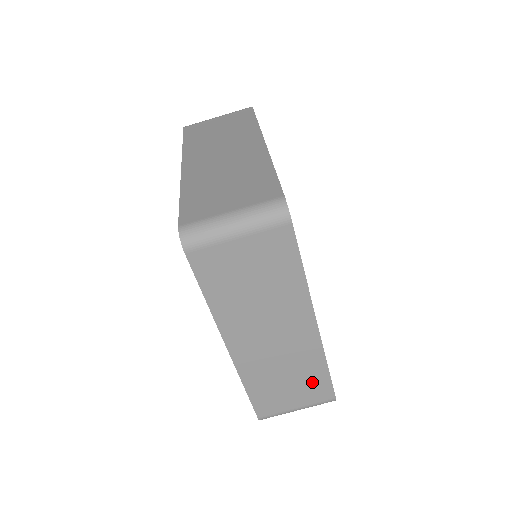
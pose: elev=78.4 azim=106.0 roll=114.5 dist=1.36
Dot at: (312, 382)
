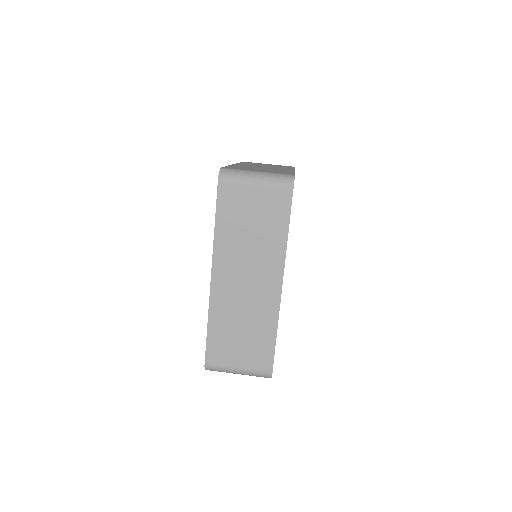
Dot at: (260, 344)
